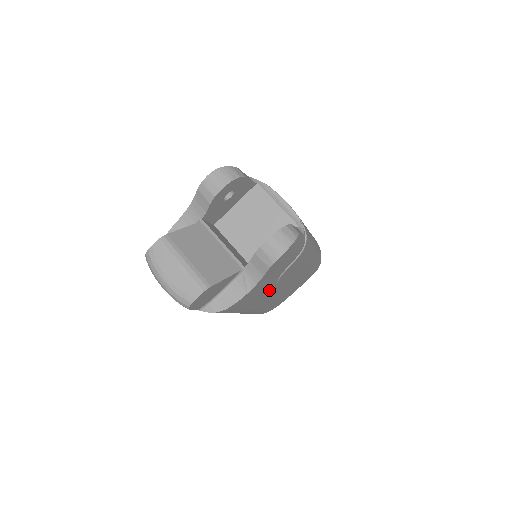
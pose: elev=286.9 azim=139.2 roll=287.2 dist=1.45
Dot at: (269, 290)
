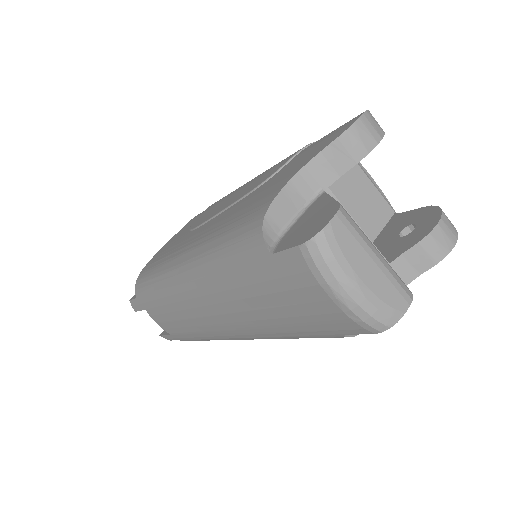
Dot at: occluded
